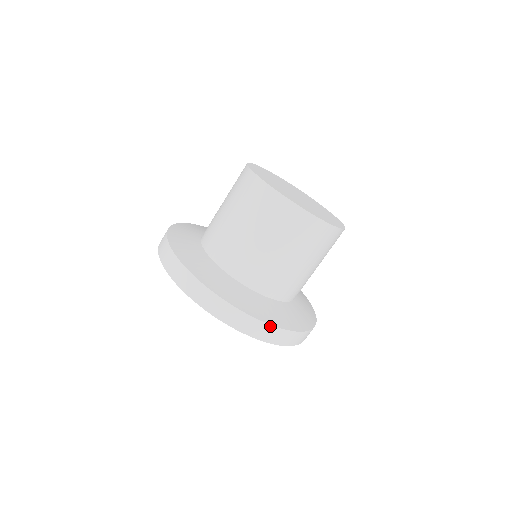
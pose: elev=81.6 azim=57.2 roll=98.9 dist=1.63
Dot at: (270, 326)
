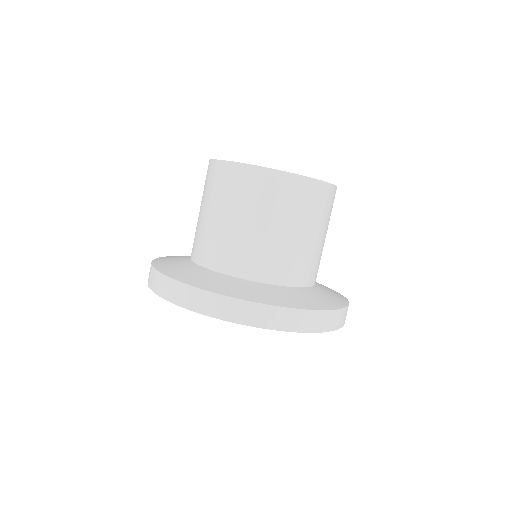
Dot at: (280, 308)
